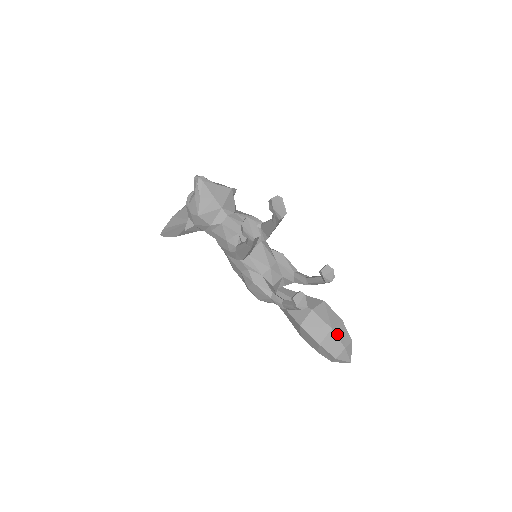
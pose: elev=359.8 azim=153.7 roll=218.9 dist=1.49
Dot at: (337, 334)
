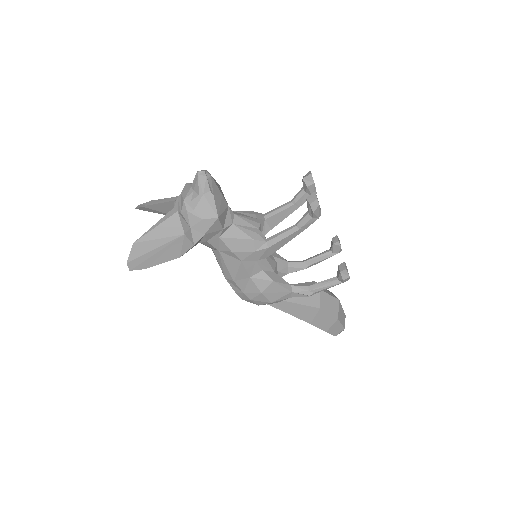
Dot at: (340, 304)
